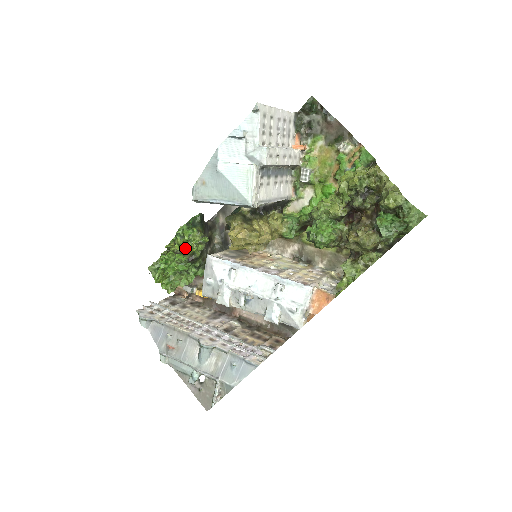
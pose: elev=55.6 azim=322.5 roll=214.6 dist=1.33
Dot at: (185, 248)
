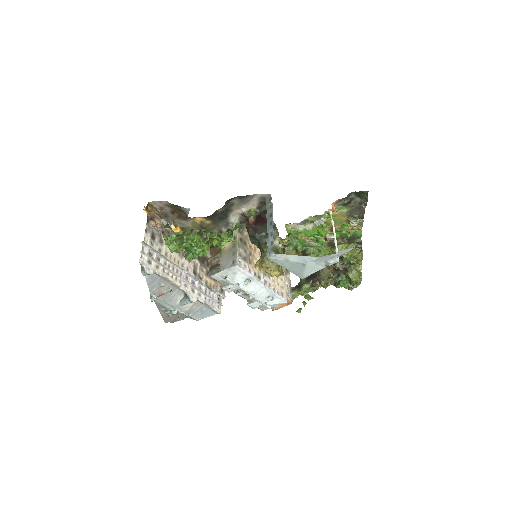
Dot at: occluded
